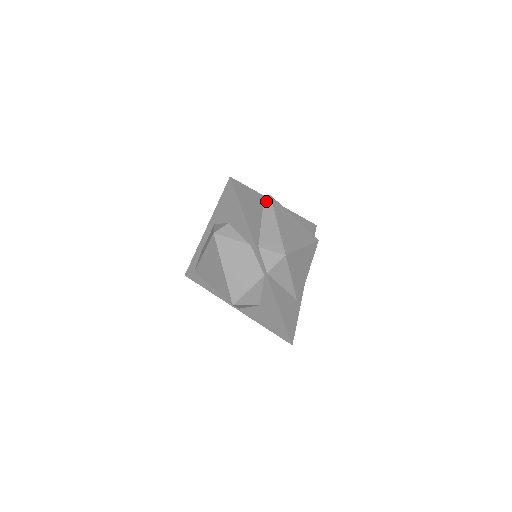
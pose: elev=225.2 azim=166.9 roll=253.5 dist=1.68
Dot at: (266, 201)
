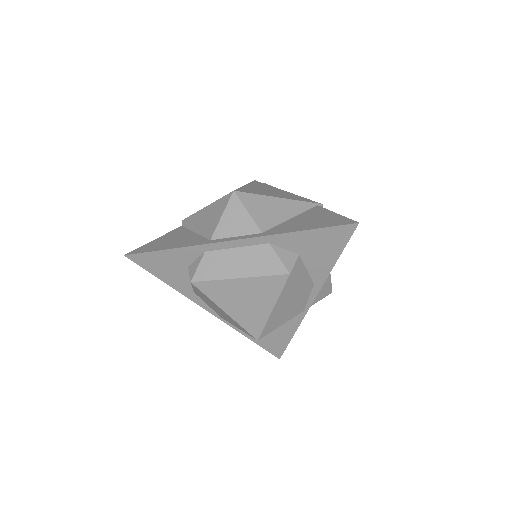
Dot at: occluded
